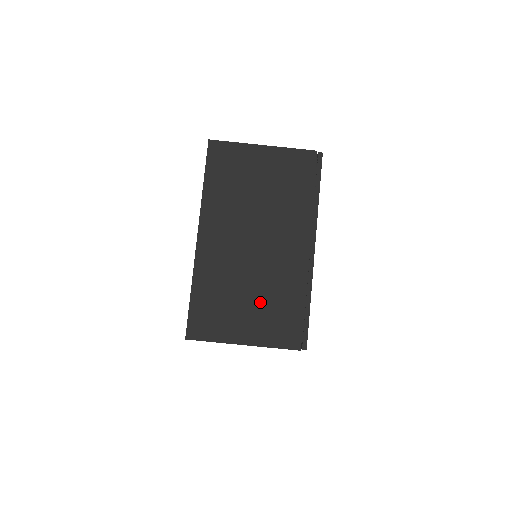
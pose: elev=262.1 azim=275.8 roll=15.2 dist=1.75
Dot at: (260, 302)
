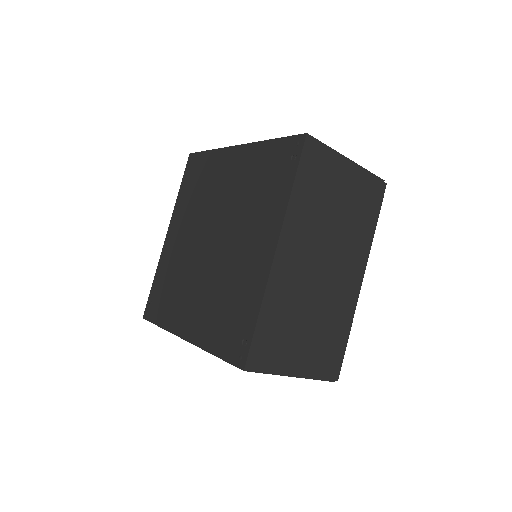
Dot at: (315, 331)
